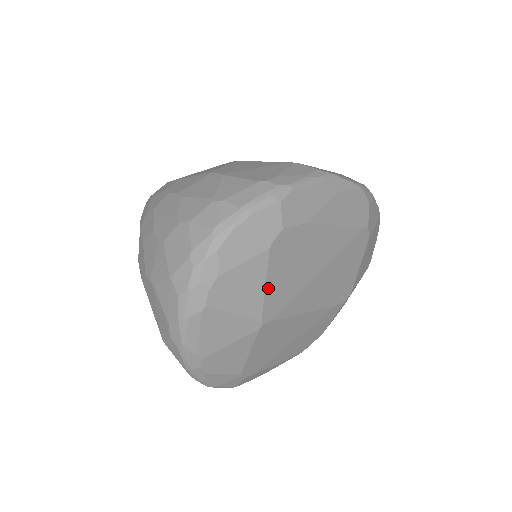
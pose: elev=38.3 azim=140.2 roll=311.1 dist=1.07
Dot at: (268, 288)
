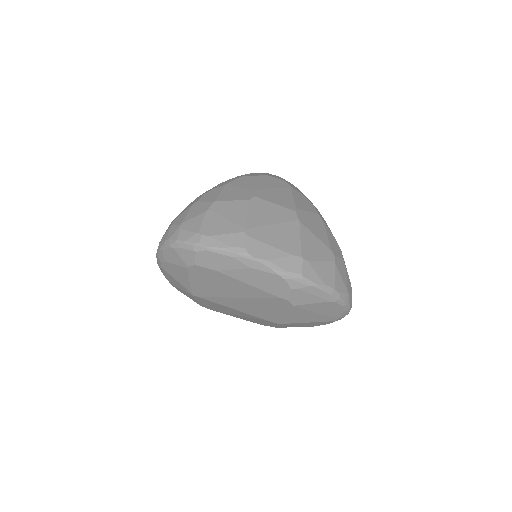
Dot at: (192, 283)
